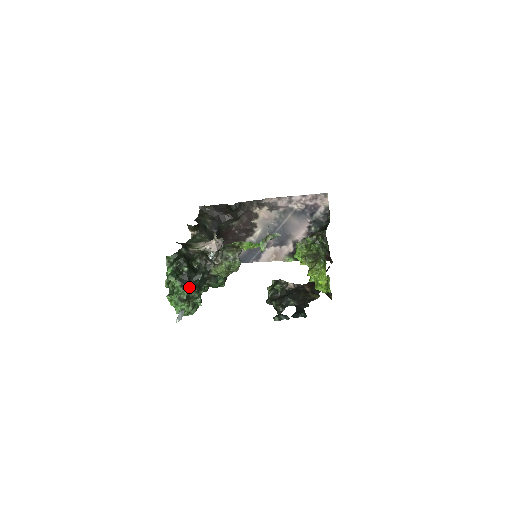
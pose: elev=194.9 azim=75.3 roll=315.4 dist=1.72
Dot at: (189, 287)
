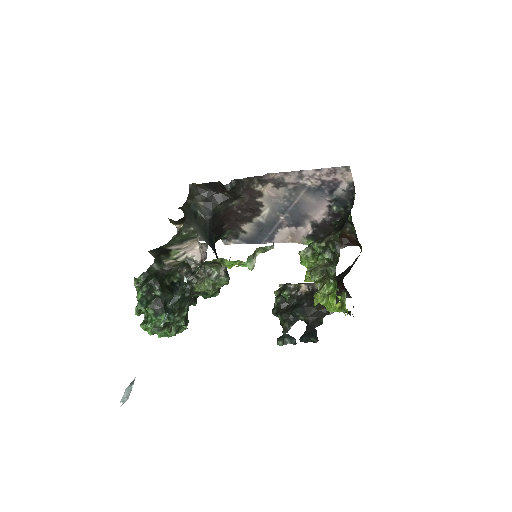
Dot at: (164, 315)
